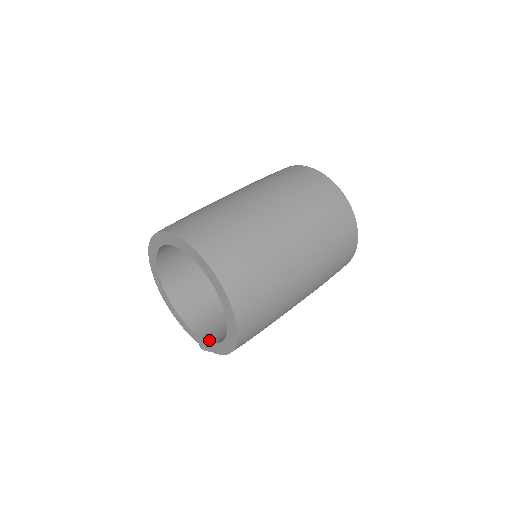
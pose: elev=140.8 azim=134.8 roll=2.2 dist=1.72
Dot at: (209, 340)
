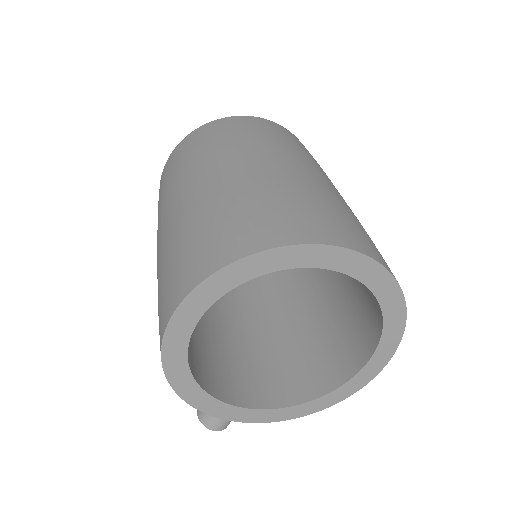
Dot at: (281, 405)
